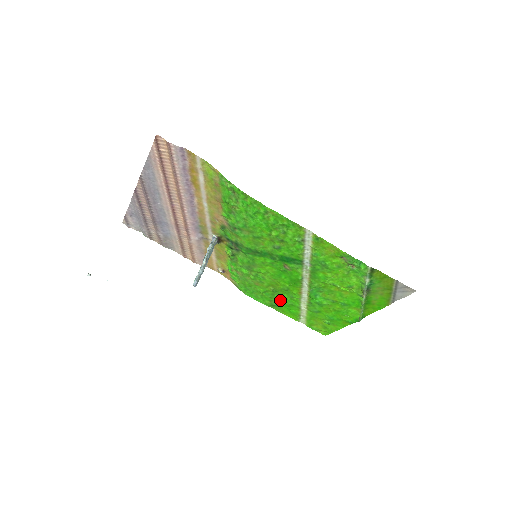
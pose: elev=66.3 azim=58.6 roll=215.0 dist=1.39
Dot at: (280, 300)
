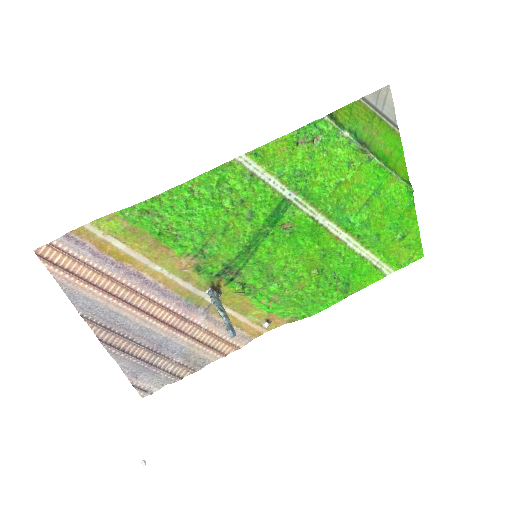
Dot at: (339, 275)
